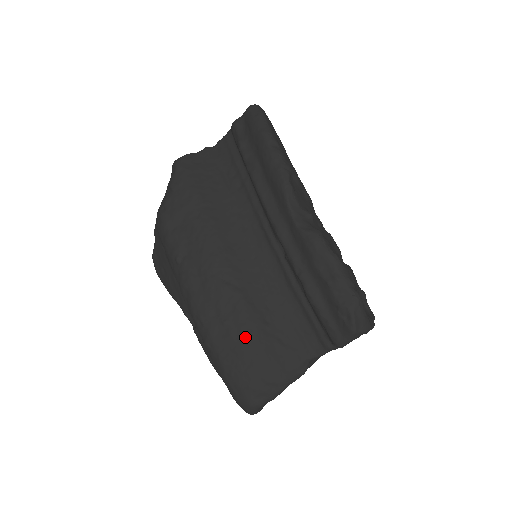
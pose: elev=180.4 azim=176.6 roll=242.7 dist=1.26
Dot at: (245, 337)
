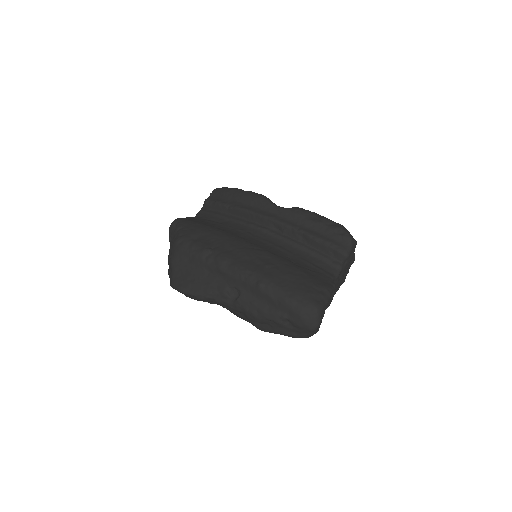
Dot at: (287, 268)
